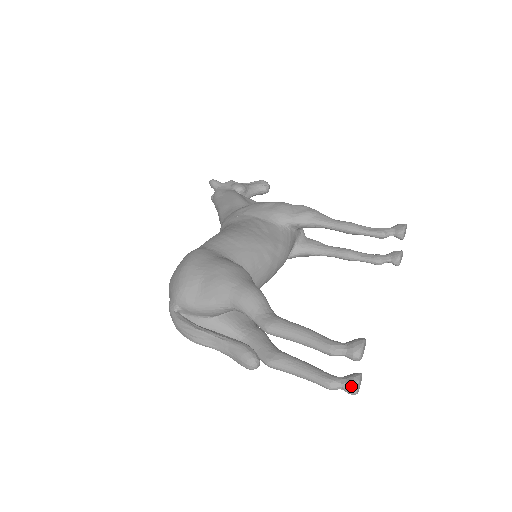
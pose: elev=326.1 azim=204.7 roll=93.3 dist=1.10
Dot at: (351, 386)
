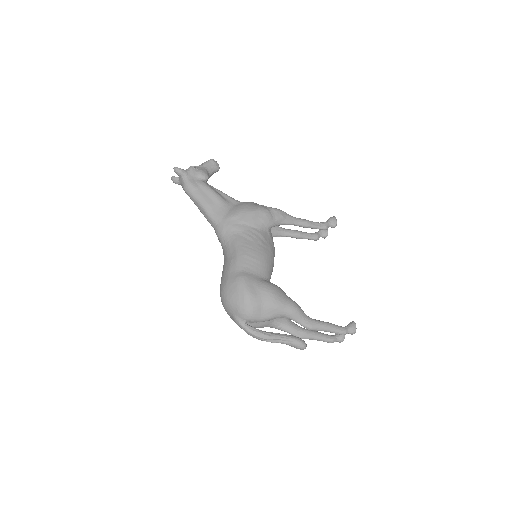
Dot at: (342, 340)
